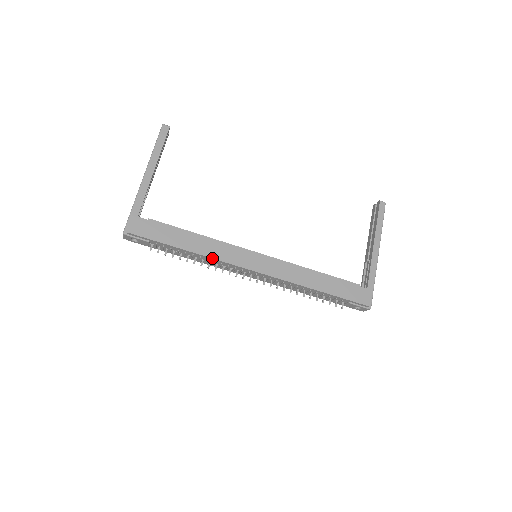
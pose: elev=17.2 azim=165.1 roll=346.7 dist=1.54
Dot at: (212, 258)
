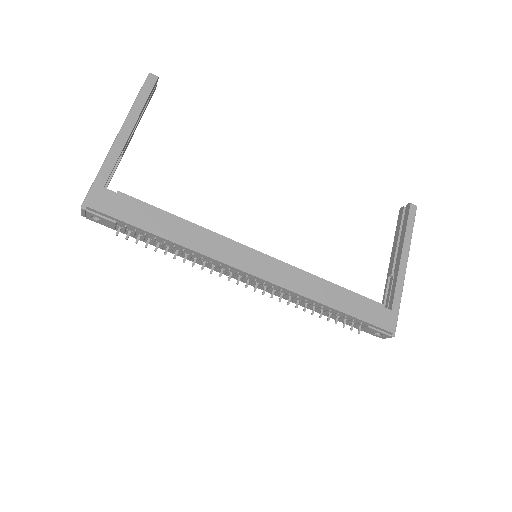
Dot at: (200, 253)
